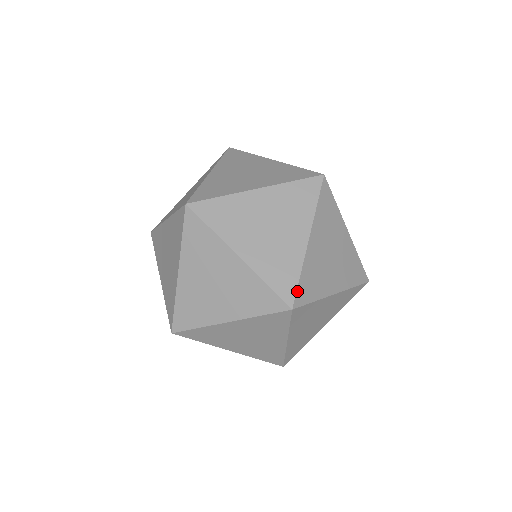
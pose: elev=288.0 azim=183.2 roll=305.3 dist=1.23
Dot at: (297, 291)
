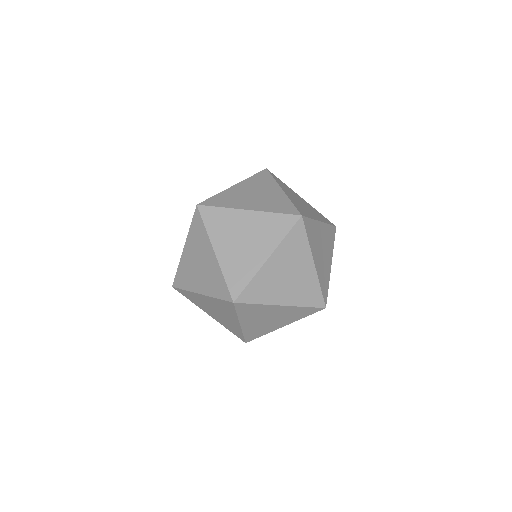
Dot at: occluded
